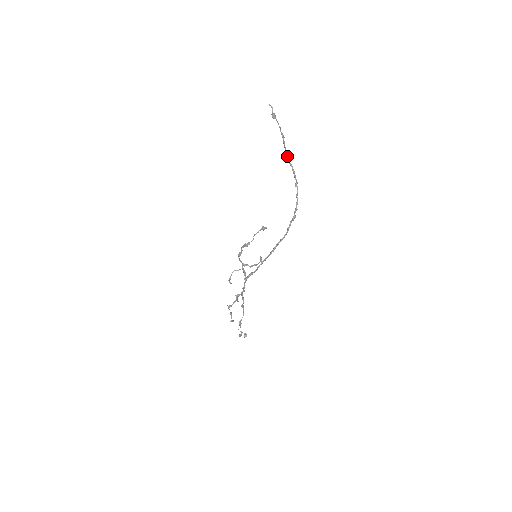
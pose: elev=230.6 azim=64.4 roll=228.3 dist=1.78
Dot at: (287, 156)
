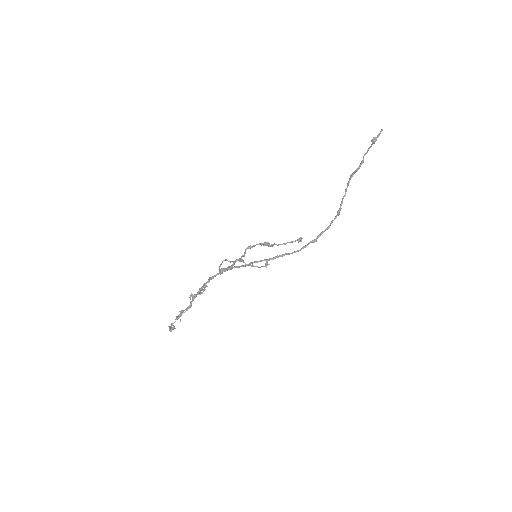
Dot at: (349, 181)
